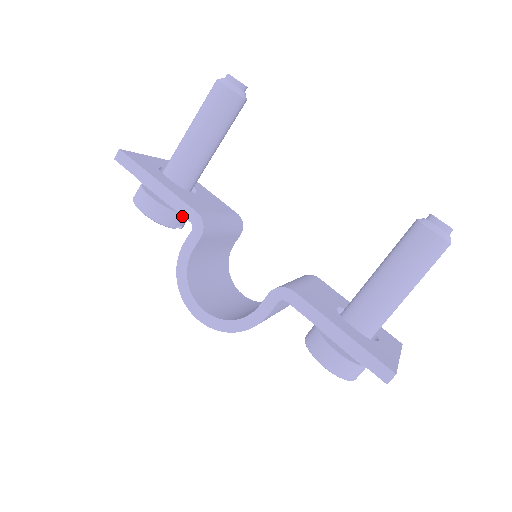
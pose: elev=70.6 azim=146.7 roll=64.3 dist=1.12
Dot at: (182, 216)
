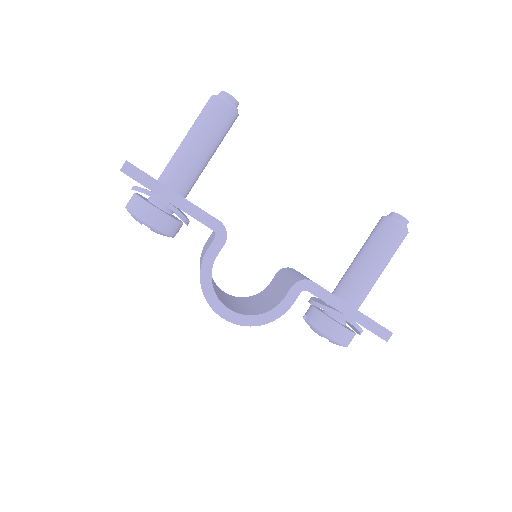
Dot at: (181, 225)
